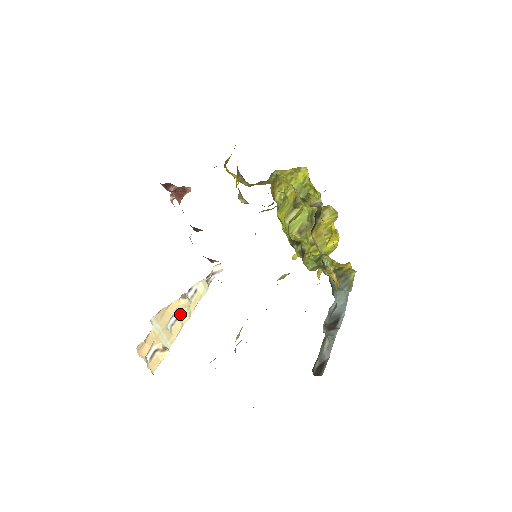
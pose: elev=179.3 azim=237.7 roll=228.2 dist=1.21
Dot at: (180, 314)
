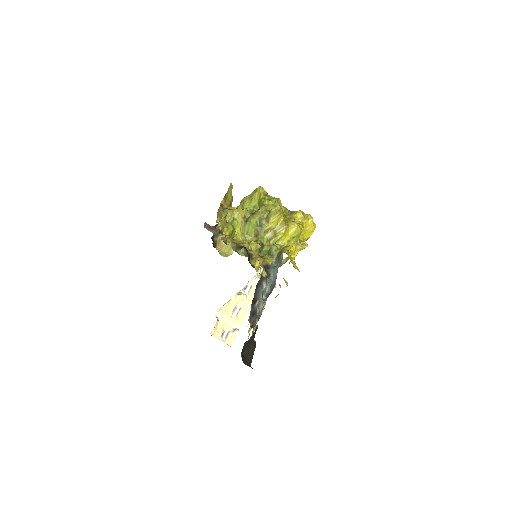
Dot at: (242, 305)
